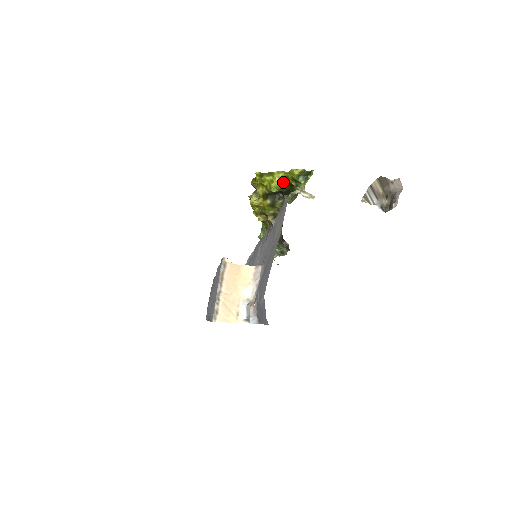
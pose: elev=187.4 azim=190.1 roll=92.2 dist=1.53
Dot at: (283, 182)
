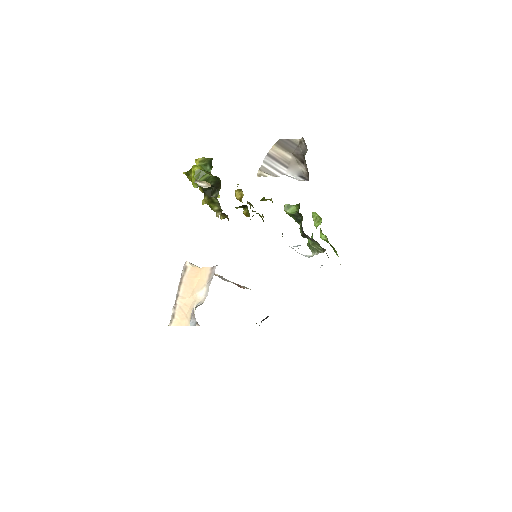
Dot at: (200, 176)
